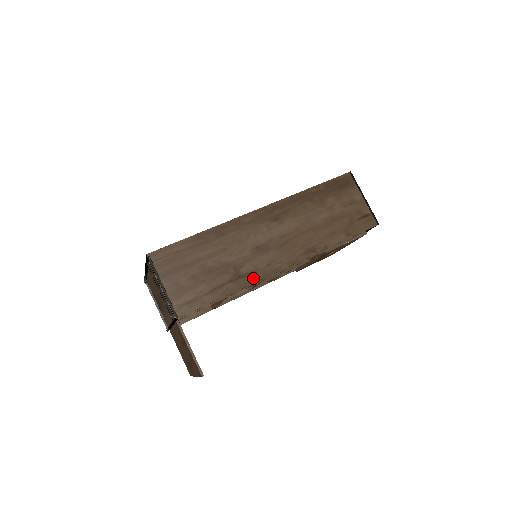
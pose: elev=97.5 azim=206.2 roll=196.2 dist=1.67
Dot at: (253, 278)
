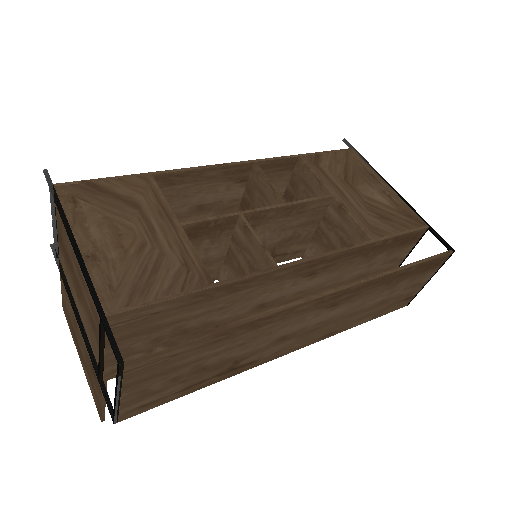
Dot at: (246, 368)
